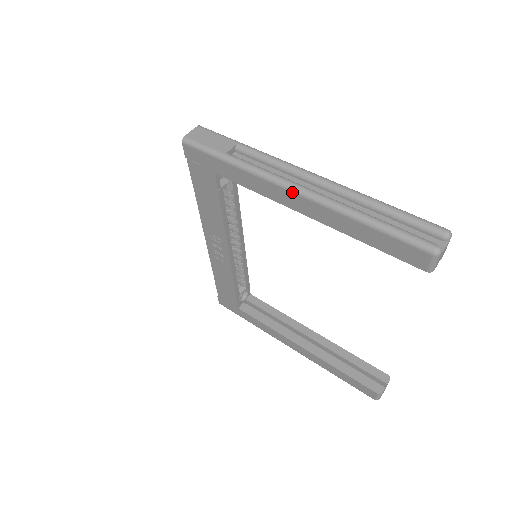
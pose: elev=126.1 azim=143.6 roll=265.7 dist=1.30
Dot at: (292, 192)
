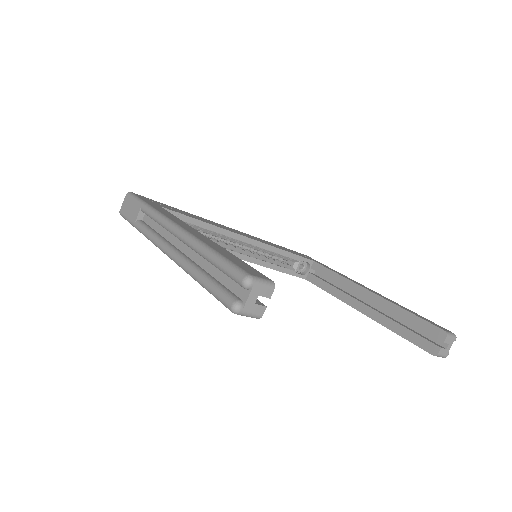
Dot at: occluded
